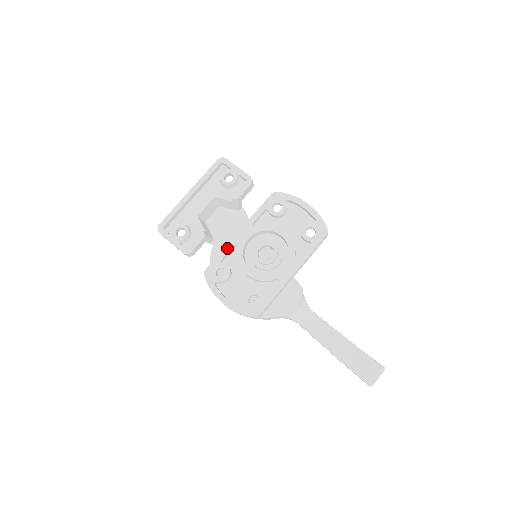
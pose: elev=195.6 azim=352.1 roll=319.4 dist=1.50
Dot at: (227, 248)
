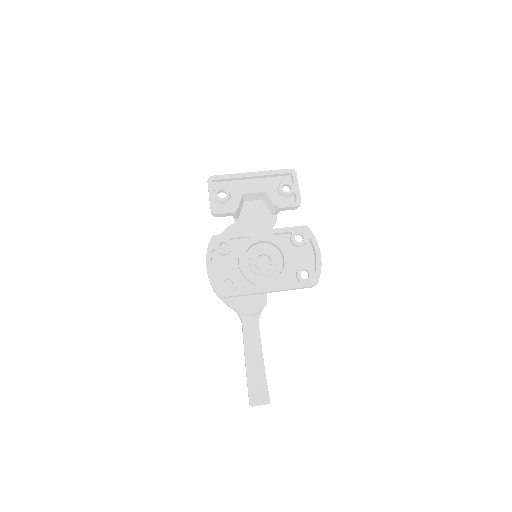
Dot at: (242, 234)
